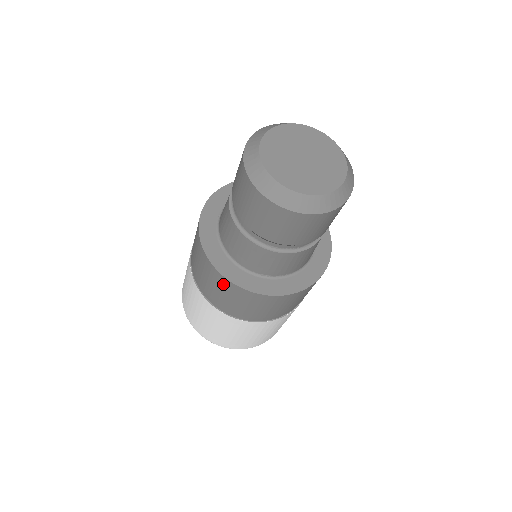
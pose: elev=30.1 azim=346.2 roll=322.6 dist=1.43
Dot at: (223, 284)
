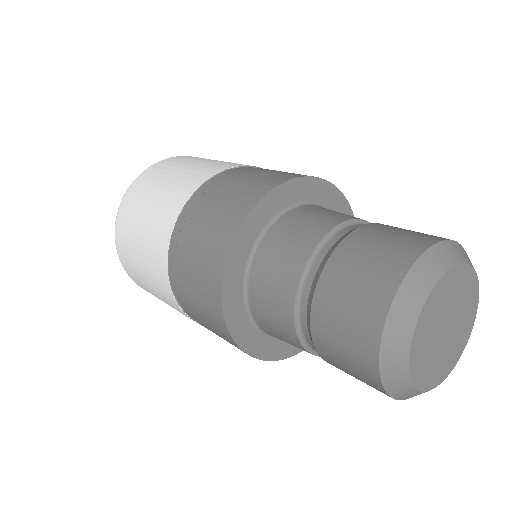
Dot at: (211, 305)
